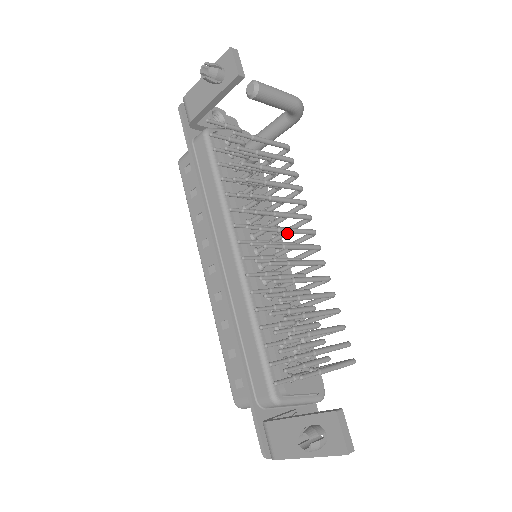
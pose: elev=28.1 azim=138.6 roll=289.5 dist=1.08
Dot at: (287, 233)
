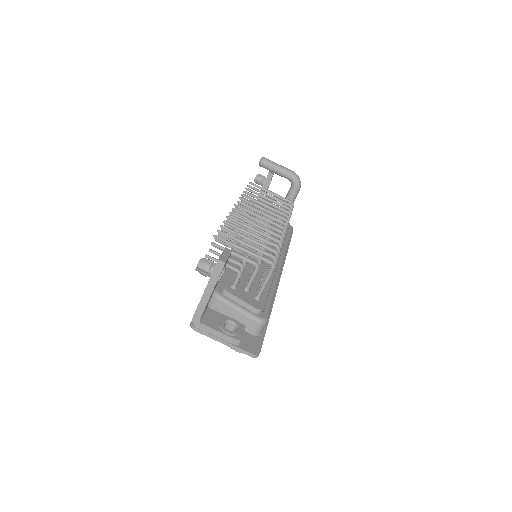
Dot at: occluded
